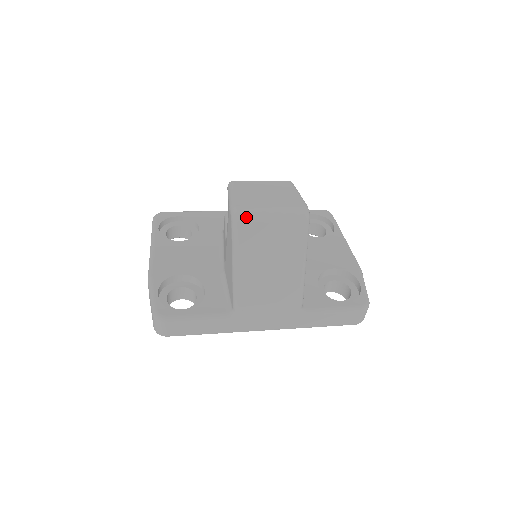
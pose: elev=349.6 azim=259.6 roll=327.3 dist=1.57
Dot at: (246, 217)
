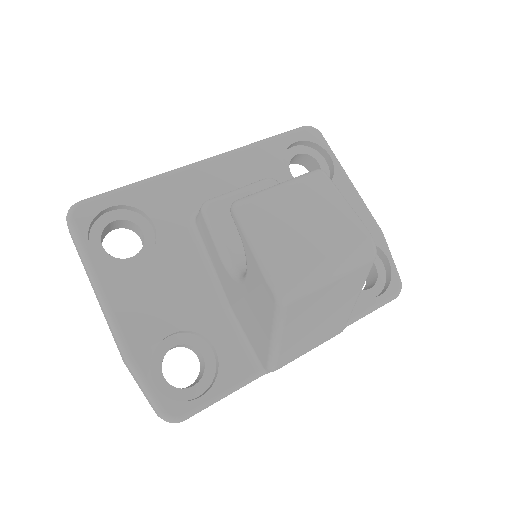
Dot at: (299, 294)
